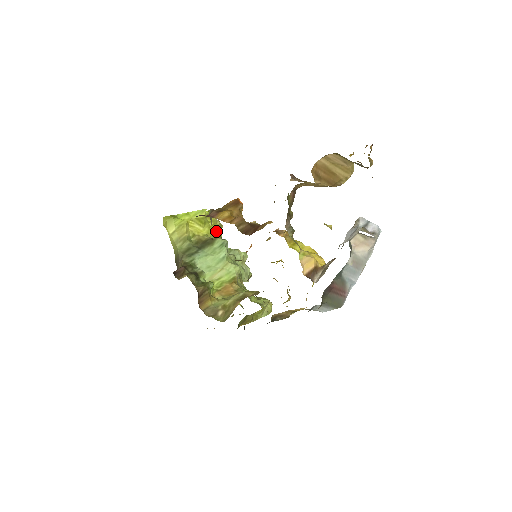
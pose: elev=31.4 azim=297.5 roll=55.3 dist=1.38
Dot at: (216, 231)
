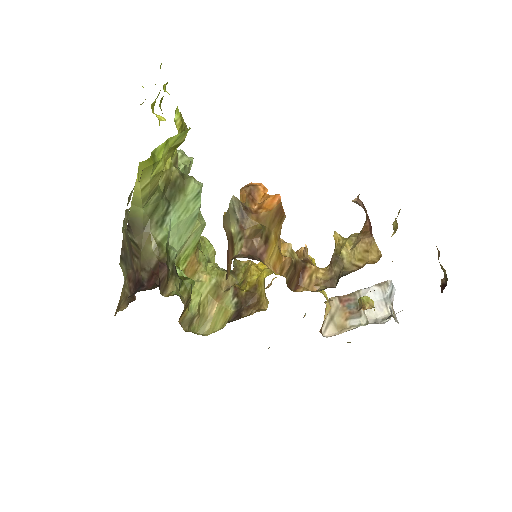
Dot at: occluded
